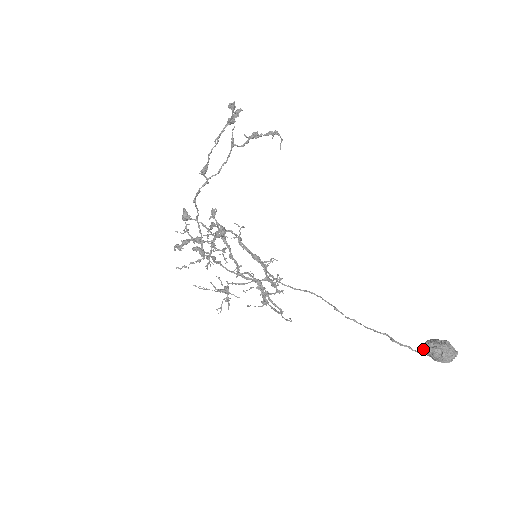
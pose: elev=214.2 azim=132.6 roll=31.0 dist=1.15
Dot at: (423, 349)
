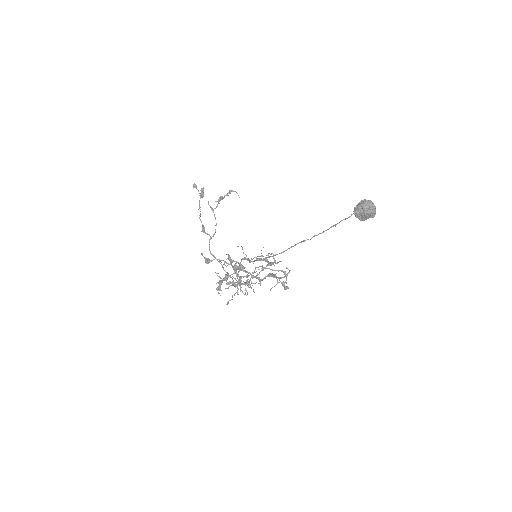
Dot at: (355, 216)
